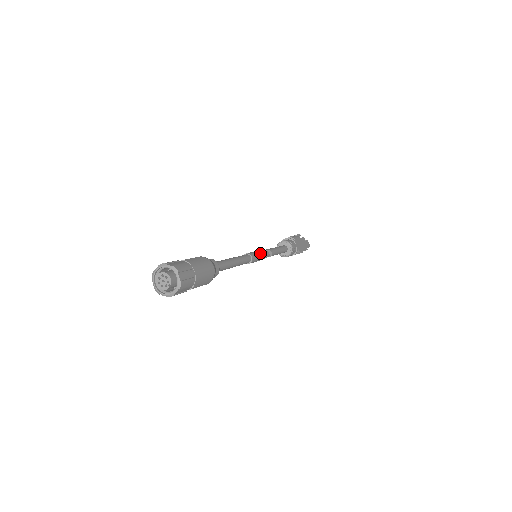
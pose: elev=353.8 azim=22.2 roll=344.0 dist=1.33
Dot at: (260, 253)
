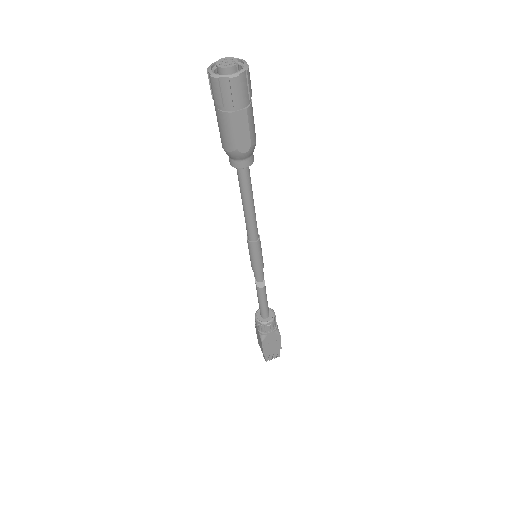
Dot at: occluded
